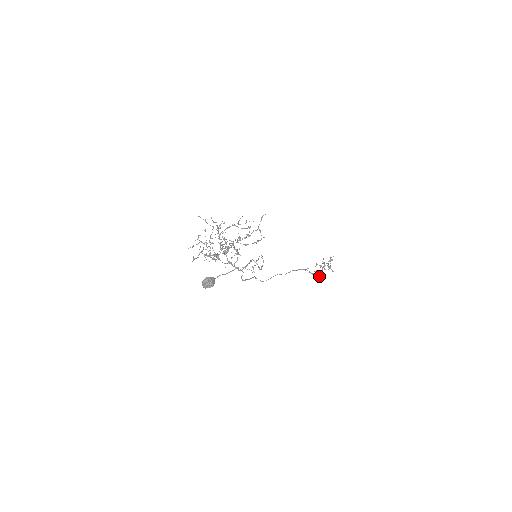
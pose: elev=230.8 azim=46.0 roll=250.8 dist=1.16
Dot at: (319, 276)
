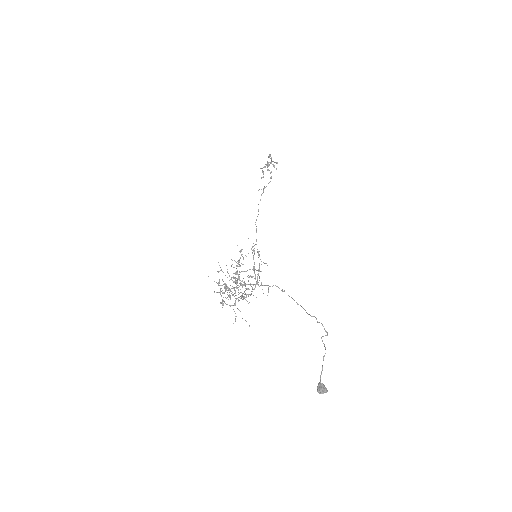
Dot at: (271, 178)
